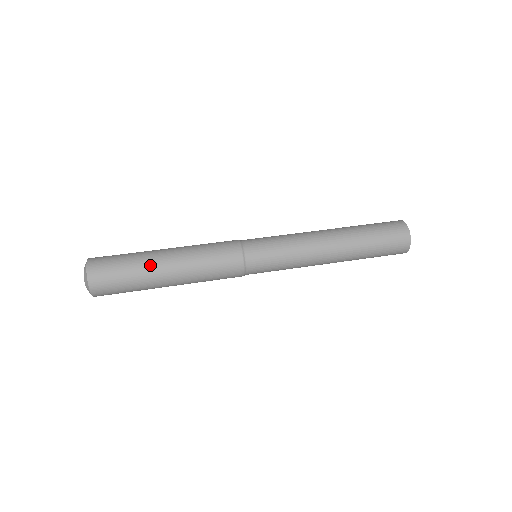
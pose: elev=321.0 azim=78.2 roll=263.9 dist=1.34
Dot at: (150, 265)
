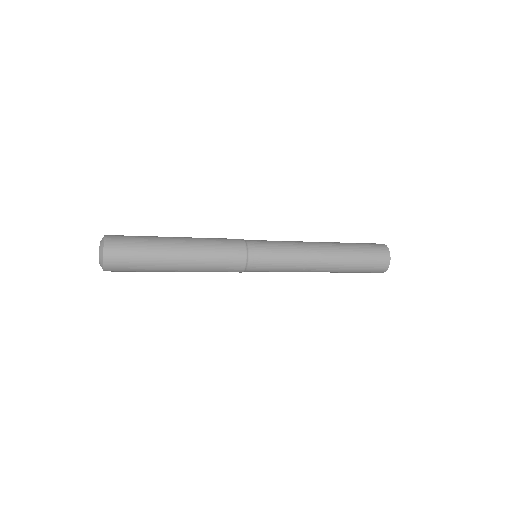
Dot at: (162, 237)
